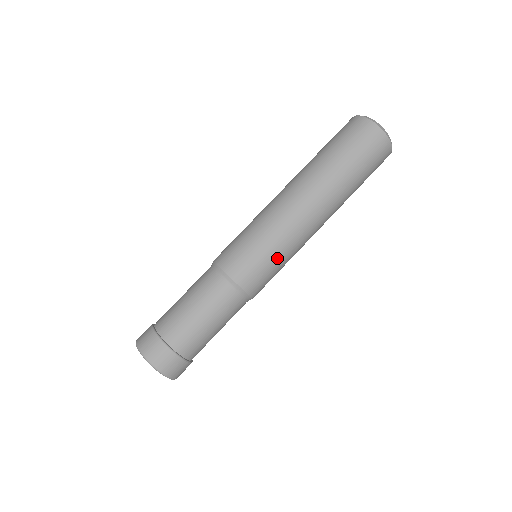
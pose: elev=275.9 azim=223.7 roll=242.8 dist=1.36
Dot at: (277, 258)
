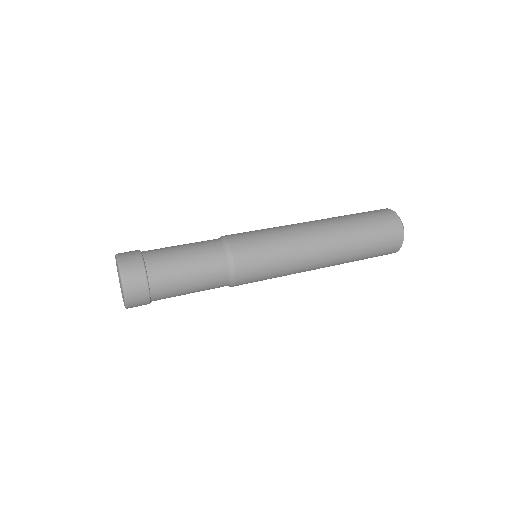
Dot at: (275, 265)
